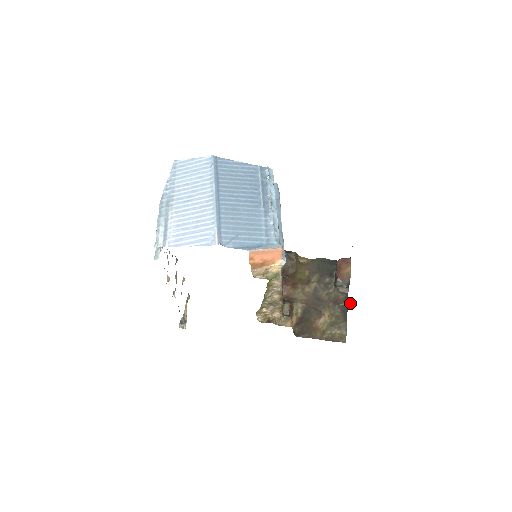
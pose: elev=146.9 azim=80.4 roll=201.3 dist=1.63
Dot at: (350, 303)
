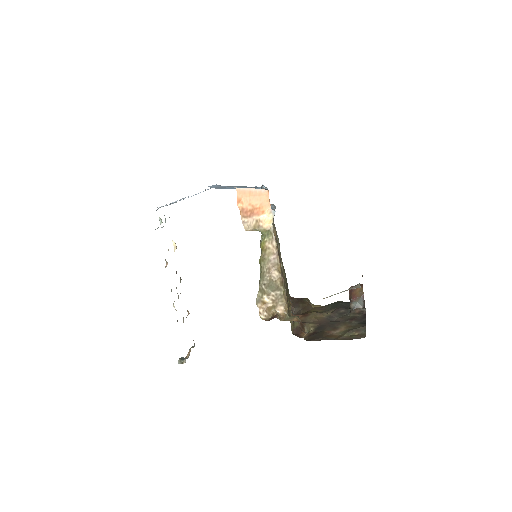
Dot at: (358, 284)
